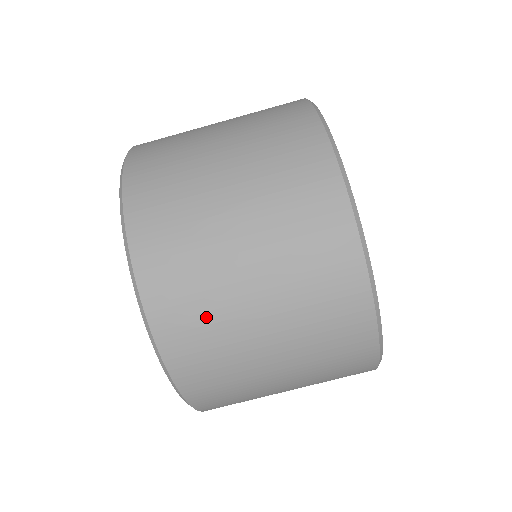
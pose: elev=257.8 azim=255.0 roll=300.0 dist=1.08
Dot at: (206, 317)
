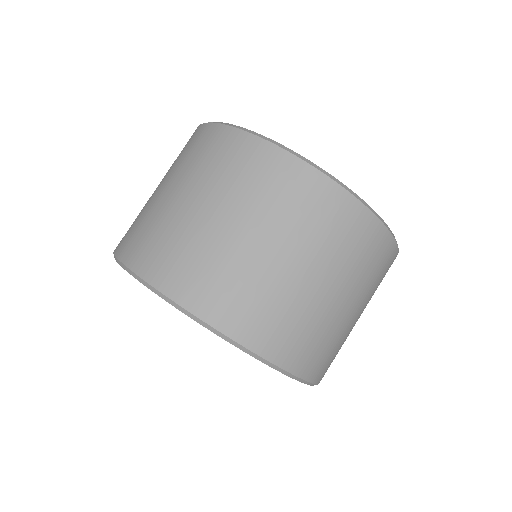
Dot at: (335, 346)
